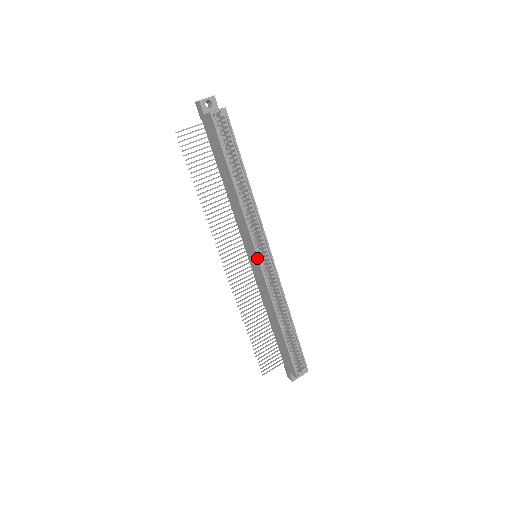
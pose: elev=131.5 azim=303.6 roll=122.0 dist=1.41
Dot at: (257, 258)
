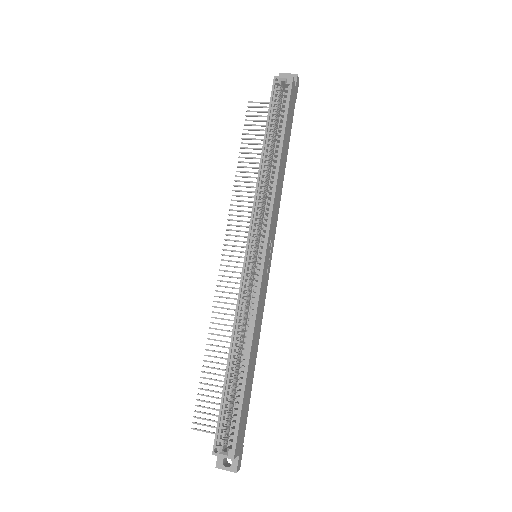
Dot at: (246, 248)
